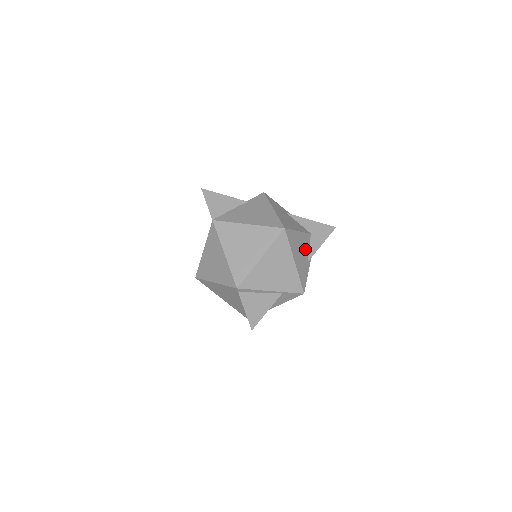
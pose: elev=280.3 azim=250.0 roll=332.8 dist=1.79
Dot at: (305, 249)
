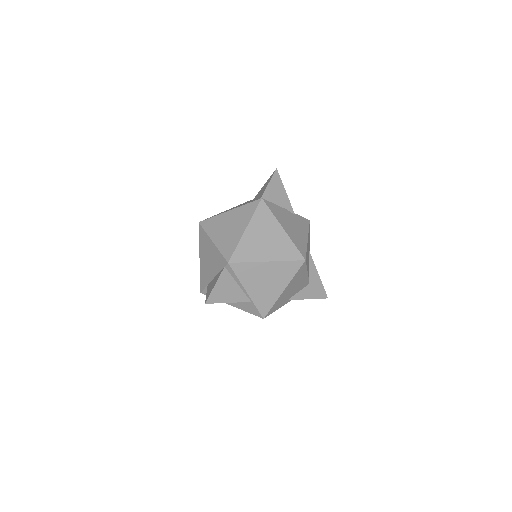
Dot at: (297, 289)
